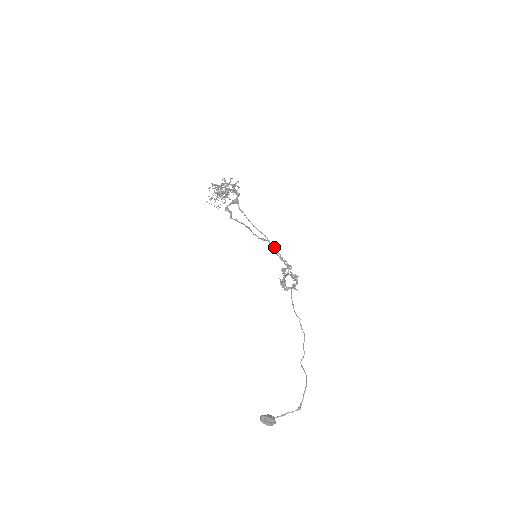
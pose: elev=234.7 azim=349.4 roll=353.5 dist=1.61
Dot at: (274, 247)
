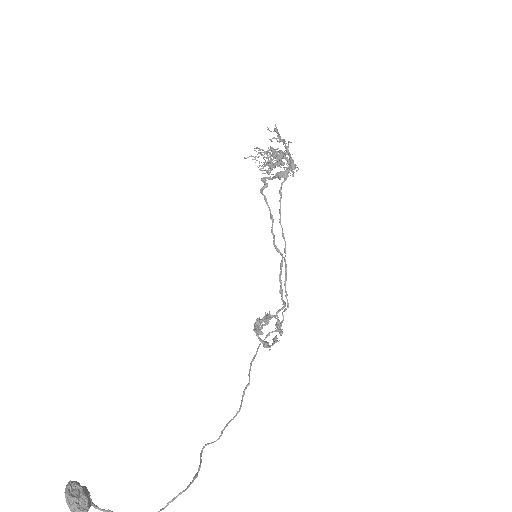
Dot at: (286, 264)
